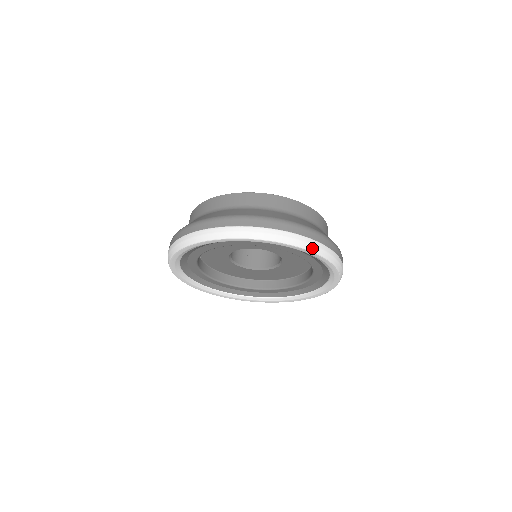
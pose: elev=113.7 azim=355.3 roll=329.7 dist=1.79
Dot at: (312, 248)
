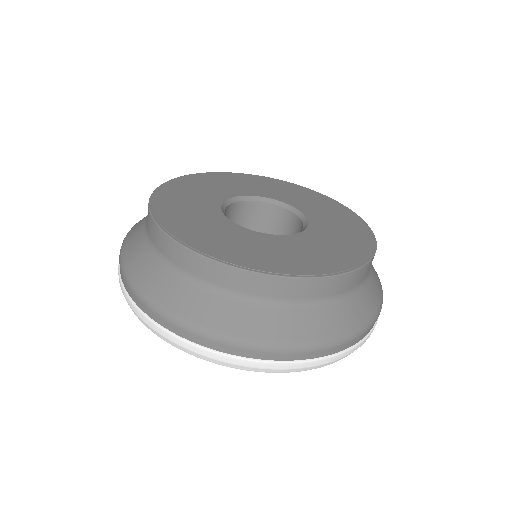
Dot at: occluded
